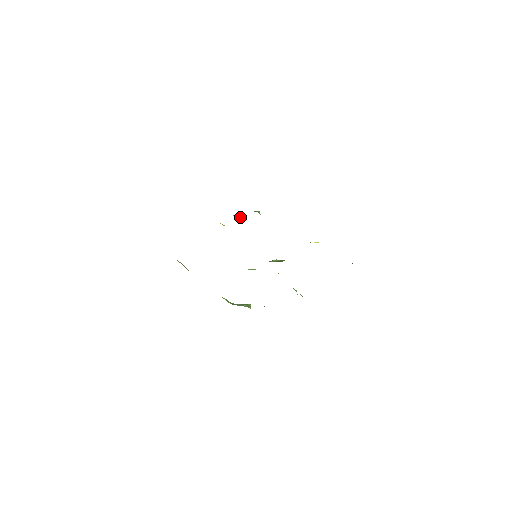
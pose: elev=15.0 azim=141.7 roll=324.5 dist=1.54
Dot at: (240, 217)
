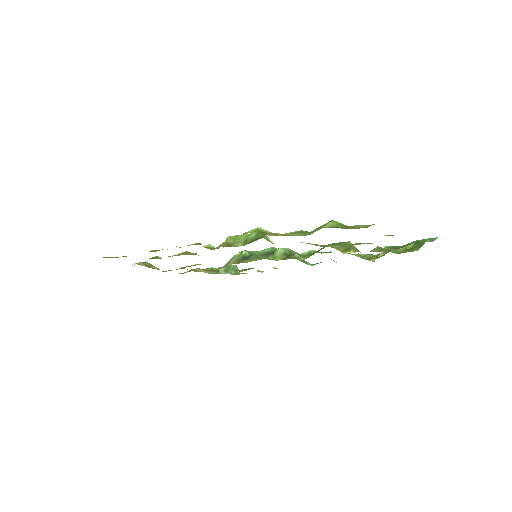
Dot at: (238, 242)
